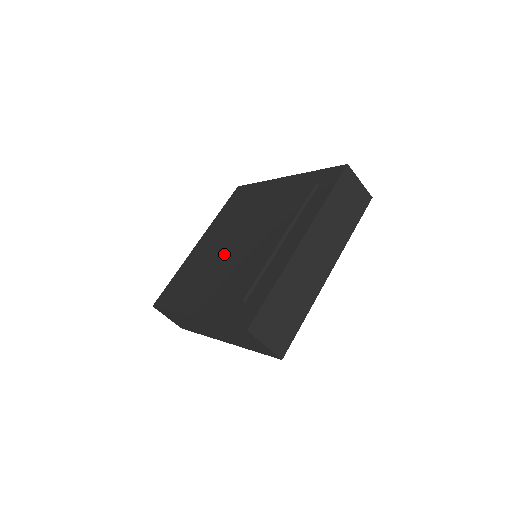
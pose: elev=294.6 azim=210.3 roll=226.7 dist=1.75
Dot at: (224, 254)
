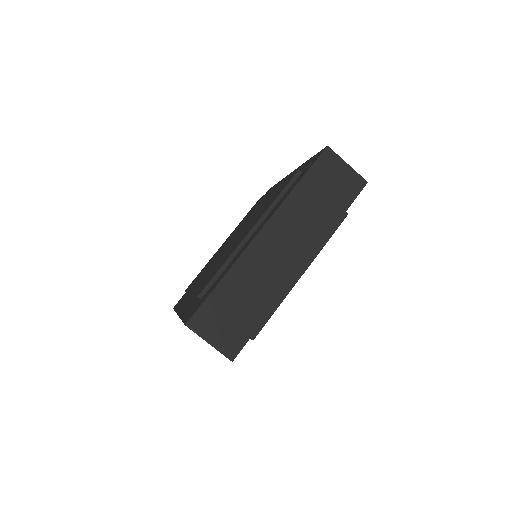
Dot at: (220, 254)
